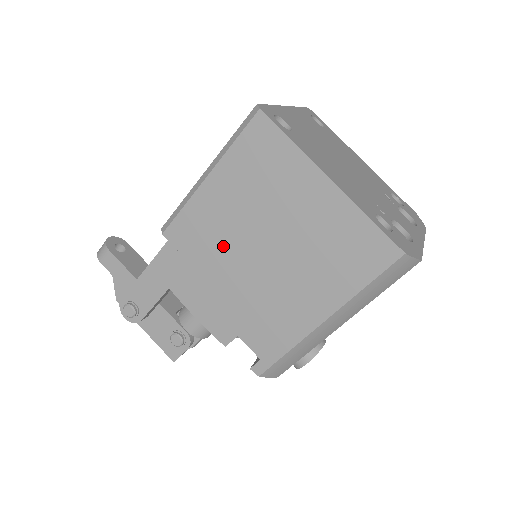
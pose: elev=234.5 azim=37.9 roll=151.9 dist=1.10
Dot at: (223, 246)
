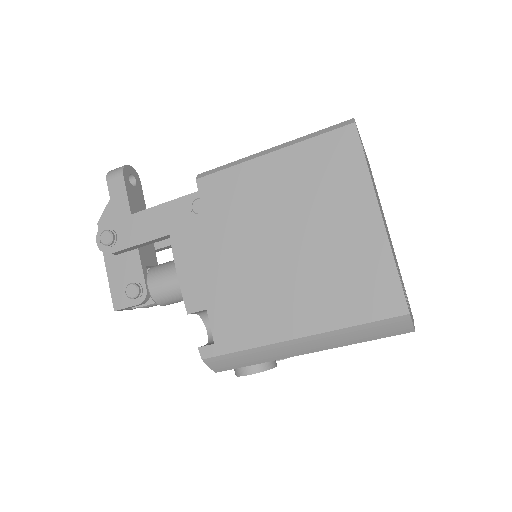
Dot at: (247, 220)
